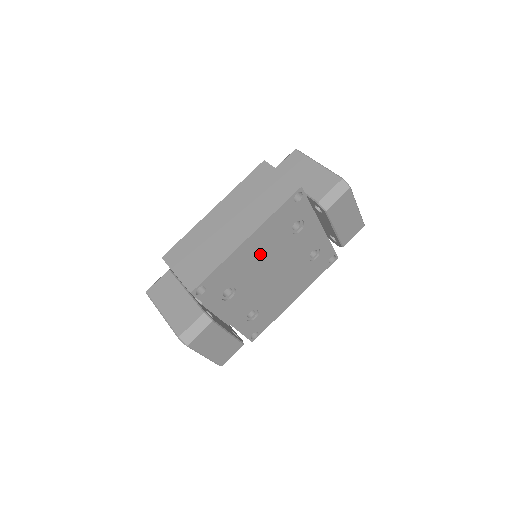
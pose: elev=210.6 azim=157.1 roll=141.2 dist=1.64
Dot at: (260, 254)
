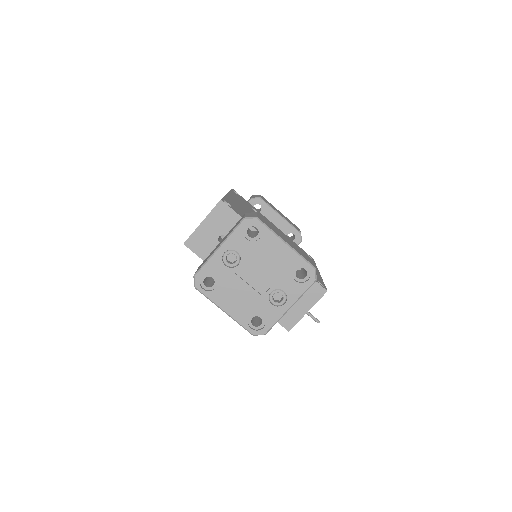
Dot at: (248, 211)
